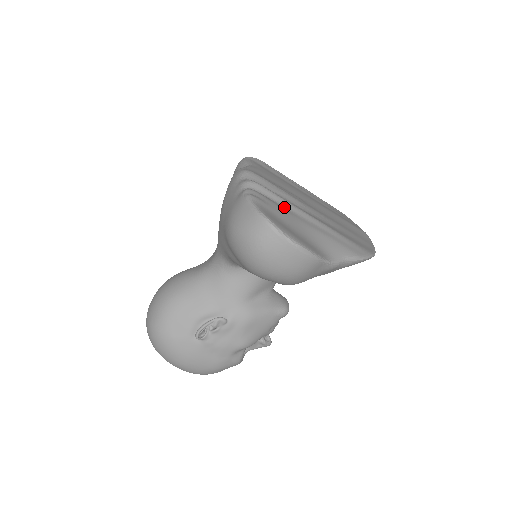
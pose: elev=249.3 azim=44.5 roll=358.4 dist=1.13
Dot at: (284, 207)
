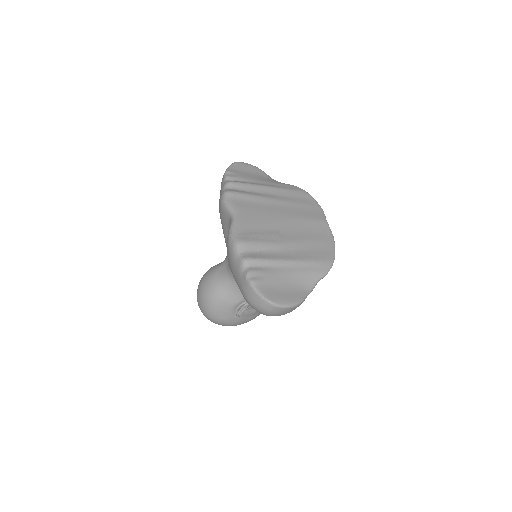
Dot at: (272, 267)
